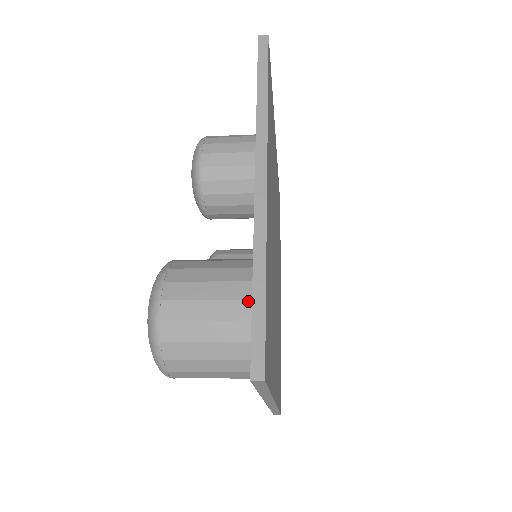
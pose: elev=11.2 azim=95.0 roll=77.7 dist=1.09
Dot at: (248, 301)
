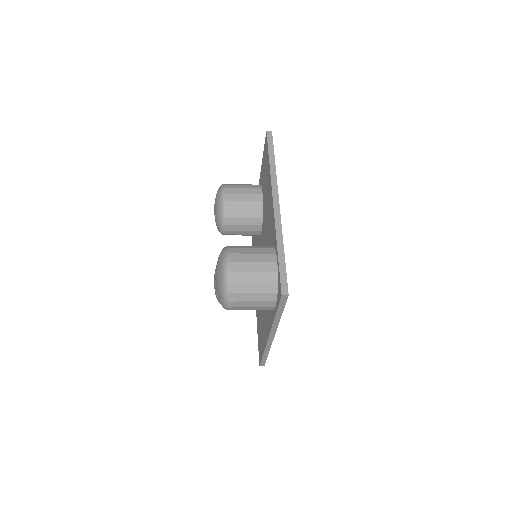
Dot at: (275, 262)
